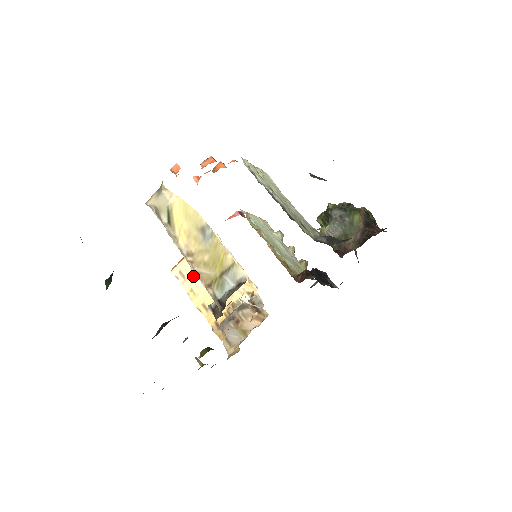
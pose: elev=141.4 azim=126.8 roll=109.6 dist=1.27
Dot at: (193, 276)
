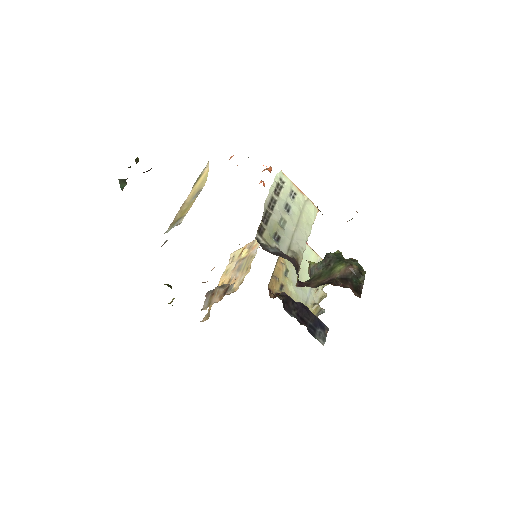
Dot at: (235, 261)
